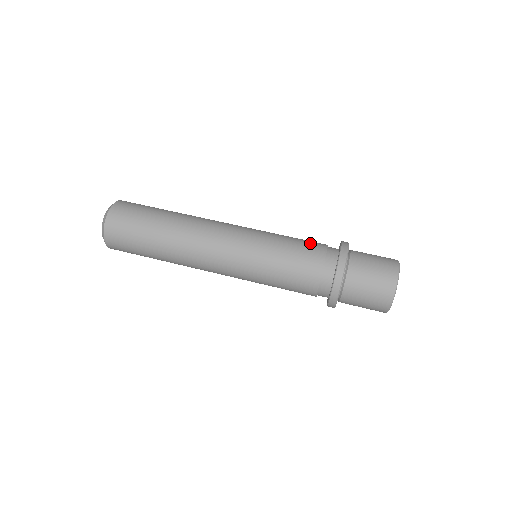
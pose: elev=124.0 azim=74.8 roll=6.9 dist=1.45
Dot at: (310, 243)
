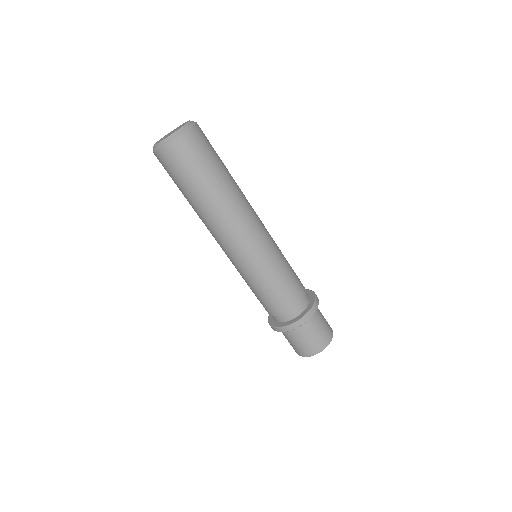
Dot at: (273, 305)
